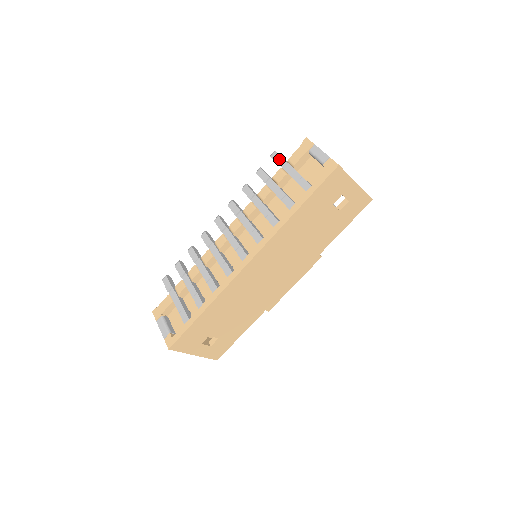
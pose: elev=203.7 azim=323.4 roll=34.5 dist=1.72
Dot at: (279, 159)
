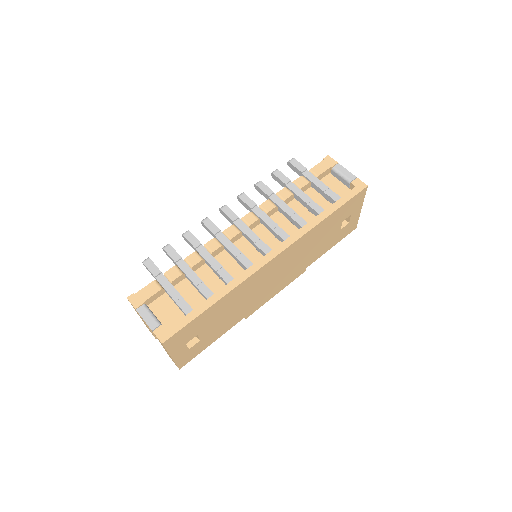
Dot at: (300, 166)
